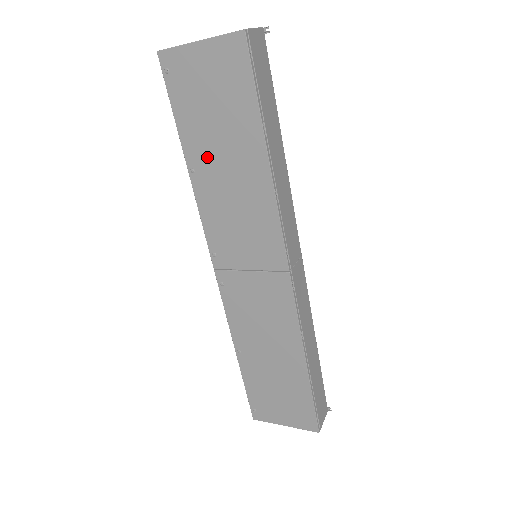
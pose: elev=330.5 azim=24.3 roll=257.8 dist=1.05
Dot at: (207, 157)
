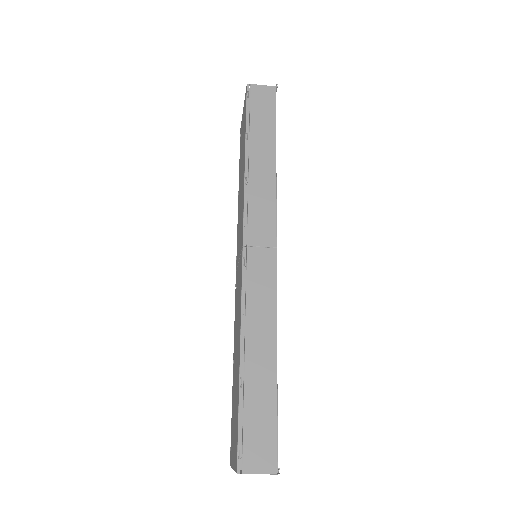
Dot at: (240, 178)
